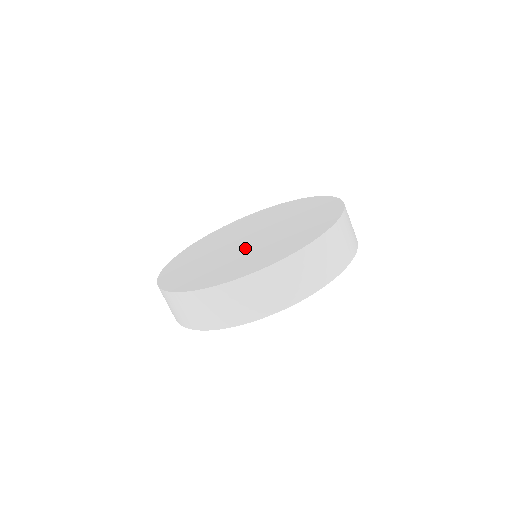
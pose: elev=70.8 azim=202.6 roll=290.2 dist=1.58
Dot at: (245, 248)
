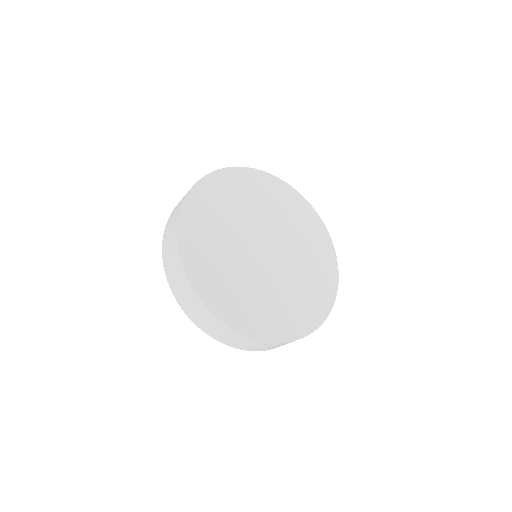
Dot at: (264, 273)
